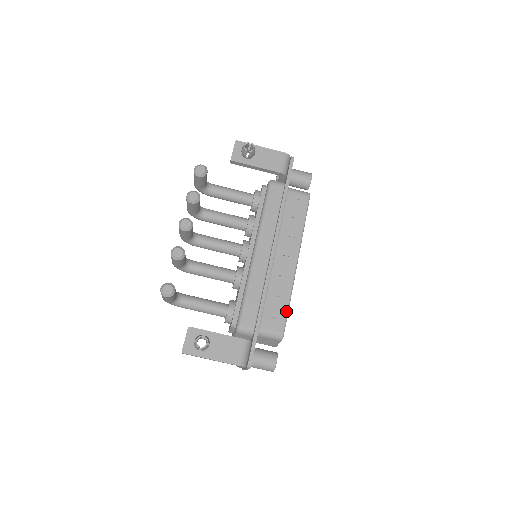
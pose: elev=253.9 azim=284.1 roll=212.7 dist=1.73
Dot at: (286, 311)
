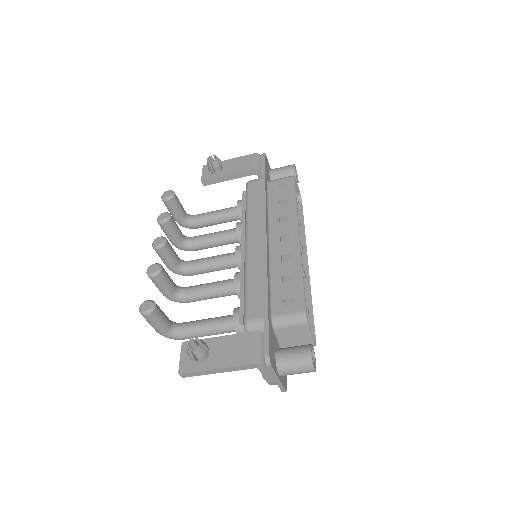
Dot at: (300, 287)
